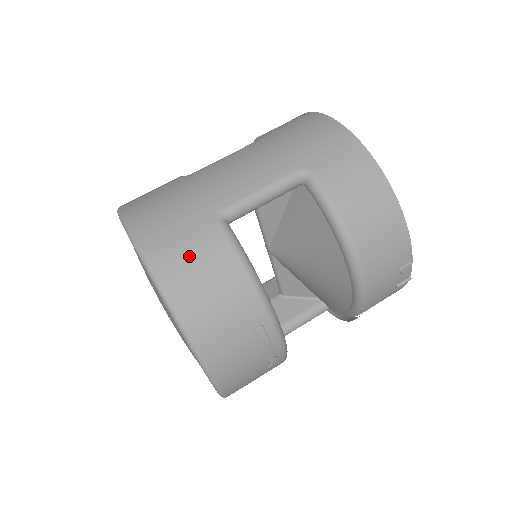
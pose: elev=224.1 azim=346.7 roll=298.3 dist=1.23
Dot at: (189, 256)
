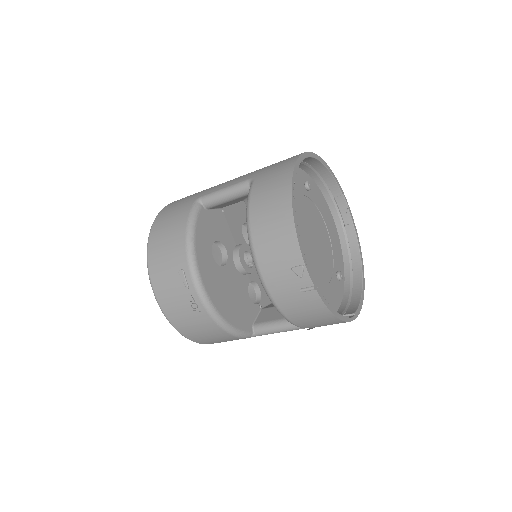
Dot at: (170, 216)
